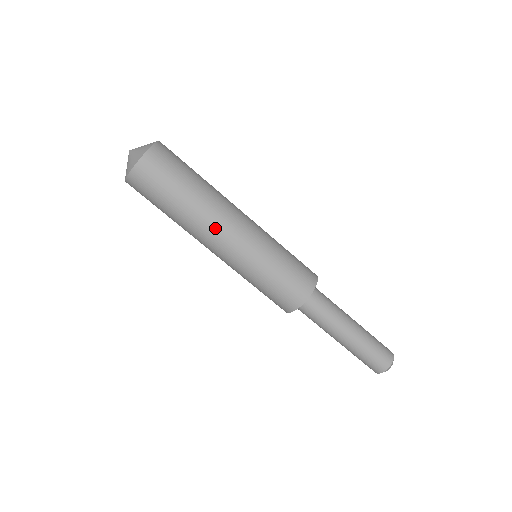
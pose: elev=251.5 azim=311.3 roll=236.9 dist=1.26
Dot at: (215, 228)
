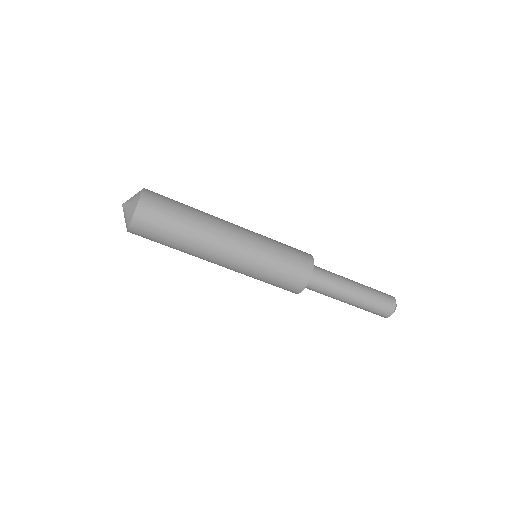
Dot at: (209, 259)
